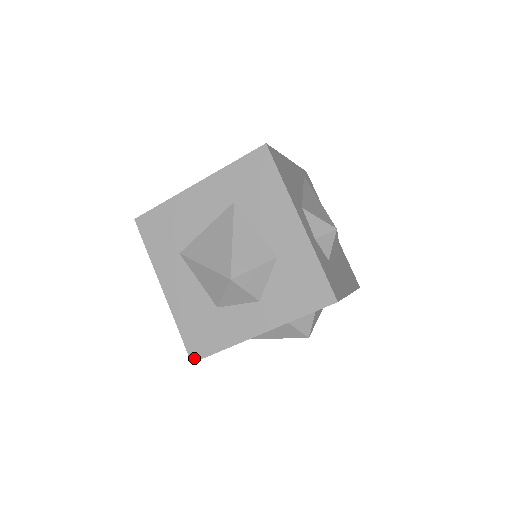
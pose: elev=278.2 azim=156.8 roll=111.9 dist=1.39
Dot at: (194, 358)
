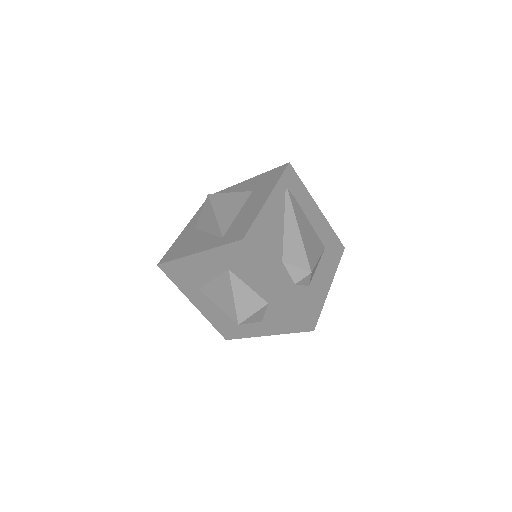
Dot at: (227, 338)
